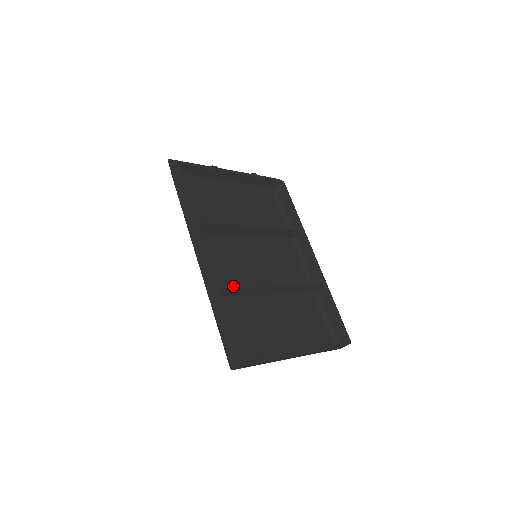
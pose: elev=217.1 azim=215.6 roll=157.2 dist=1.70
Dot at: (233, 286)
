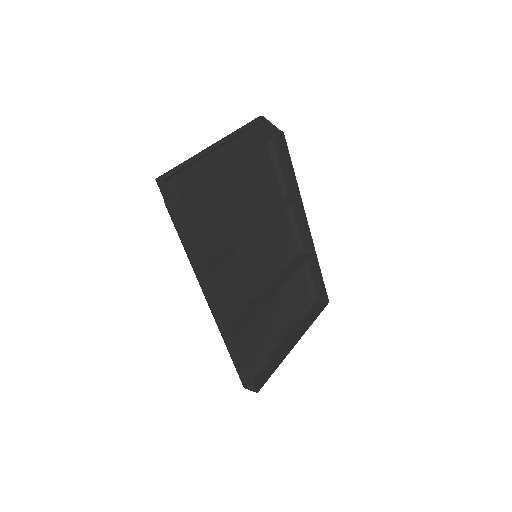
Dot at: (246, 327)
